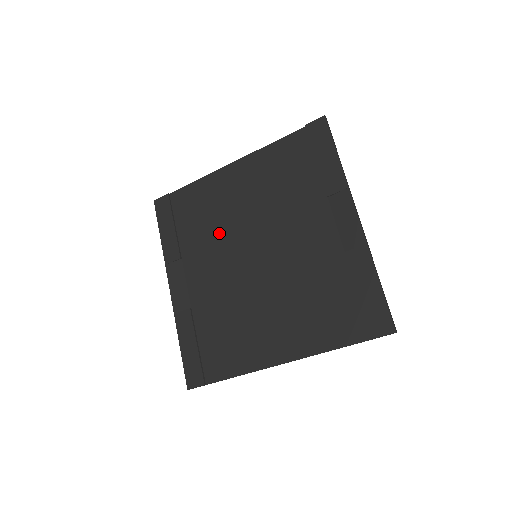
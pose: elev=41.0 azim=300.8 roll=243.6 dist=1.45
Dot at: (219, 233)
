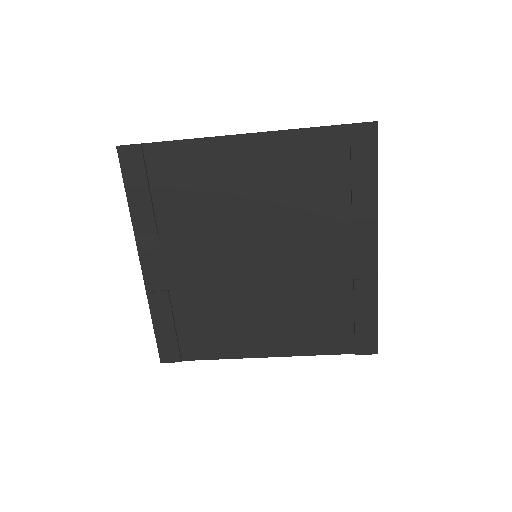
Dot at: (213, 219)
